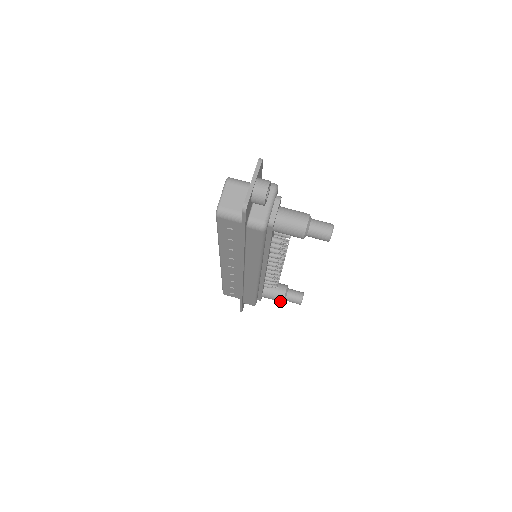
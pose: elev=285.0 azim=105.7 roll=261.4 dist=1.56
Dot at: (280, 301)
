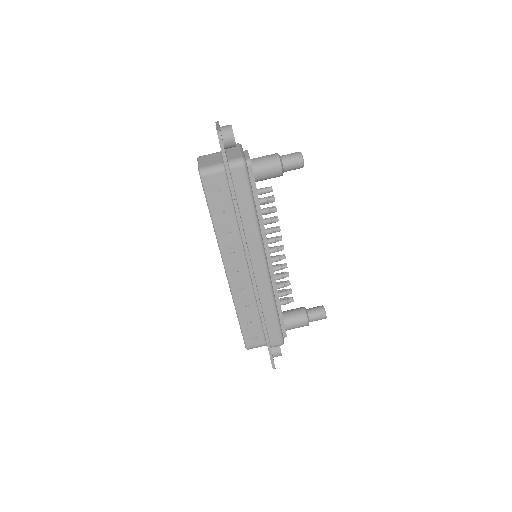
Dot at: (305, 322)
